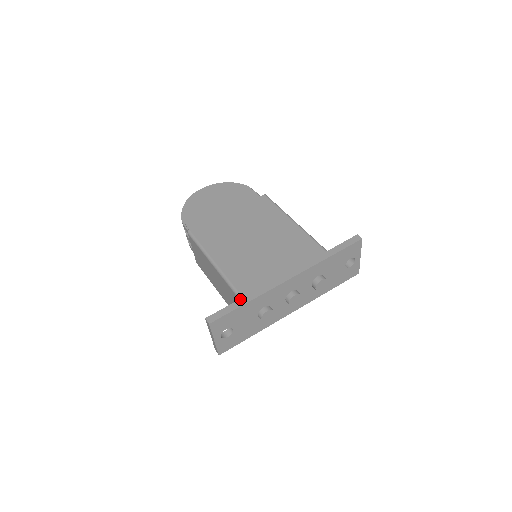
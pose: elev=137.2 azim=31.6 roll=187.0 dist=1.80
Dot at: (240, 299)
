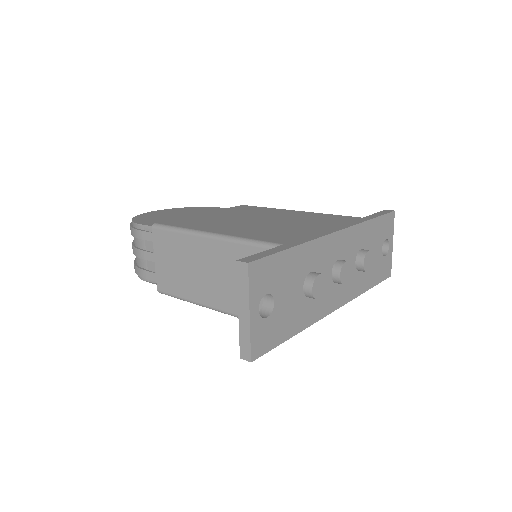
Dot at: (281, 245)
